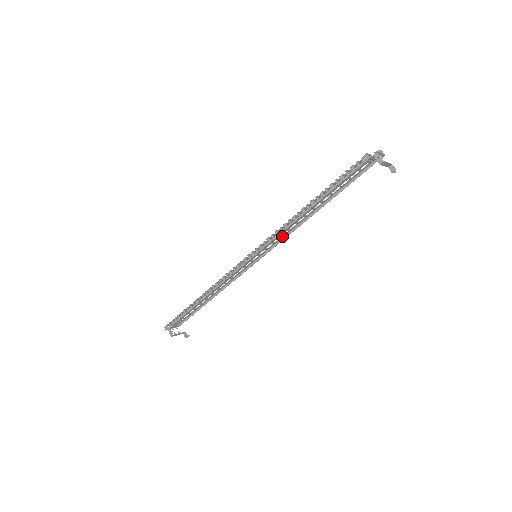
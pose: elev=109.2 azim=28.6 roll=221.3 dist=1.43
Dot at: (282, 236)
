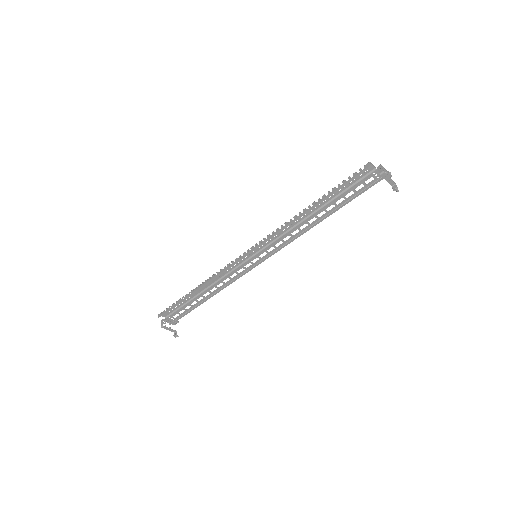
Dot at: (284, 242)
